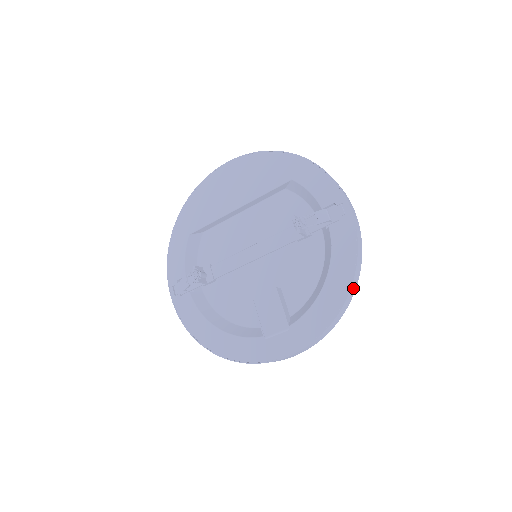
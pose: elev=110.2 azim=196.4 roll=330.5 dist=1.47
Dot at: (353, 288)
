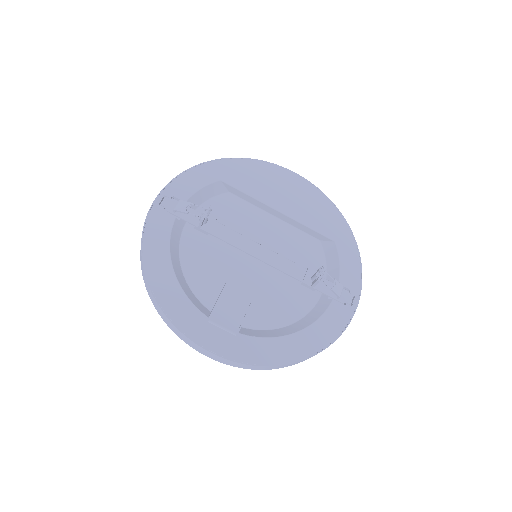
Dot at: occluded
